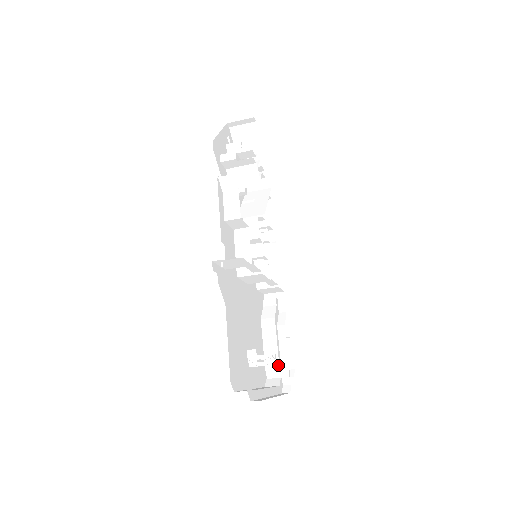
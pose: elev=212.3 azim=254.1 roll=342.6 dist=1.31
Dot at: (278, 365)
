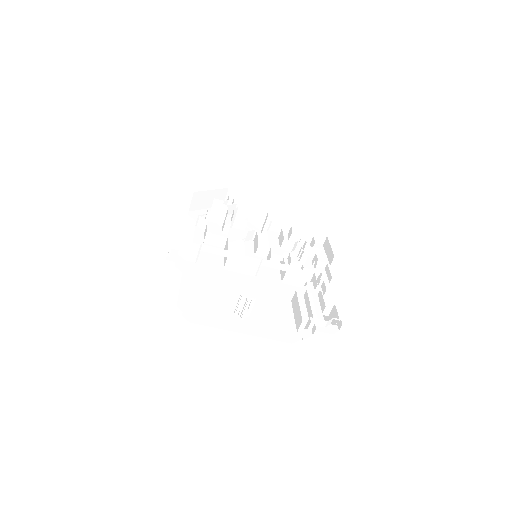
Dot at: (302, 320)
